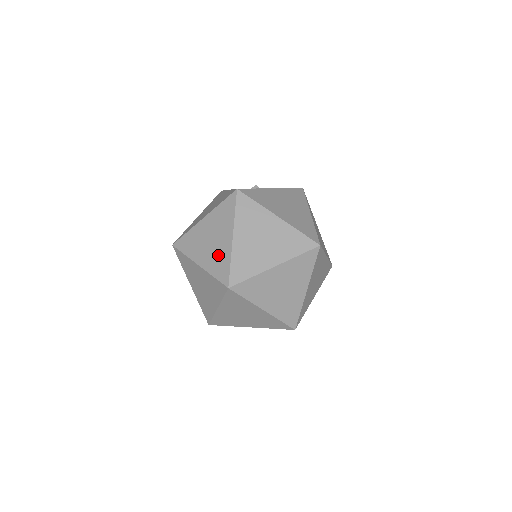
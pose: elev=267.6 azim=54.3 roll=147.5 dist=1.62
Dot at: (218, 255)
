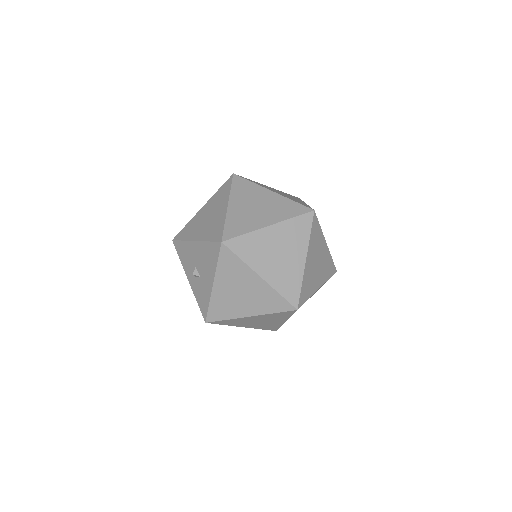
Dot at: occluded
